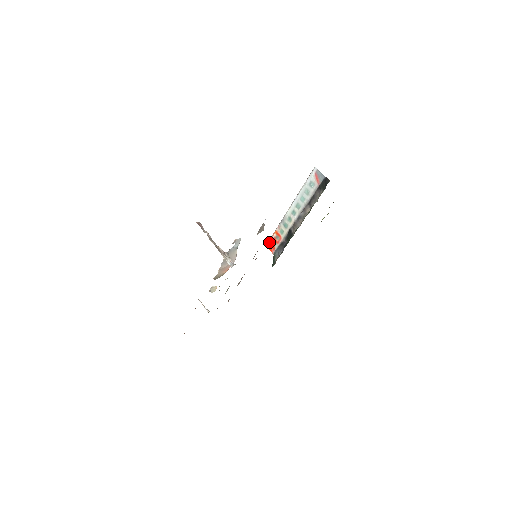
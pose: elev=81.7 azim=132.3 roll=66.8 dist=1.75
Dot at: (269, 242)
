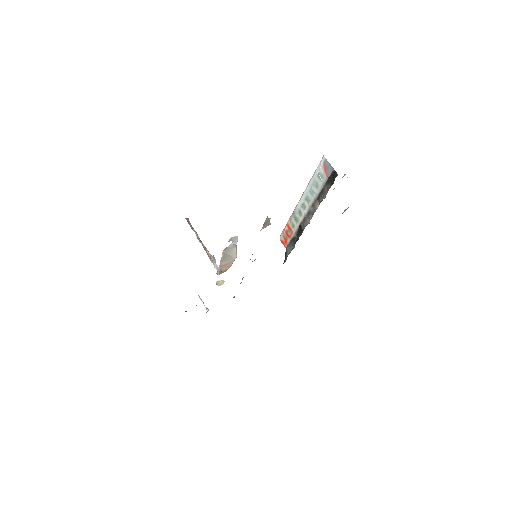
Dot at: (281, 235)
